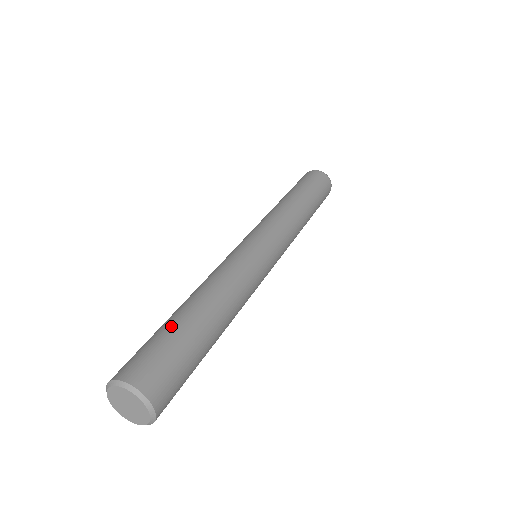
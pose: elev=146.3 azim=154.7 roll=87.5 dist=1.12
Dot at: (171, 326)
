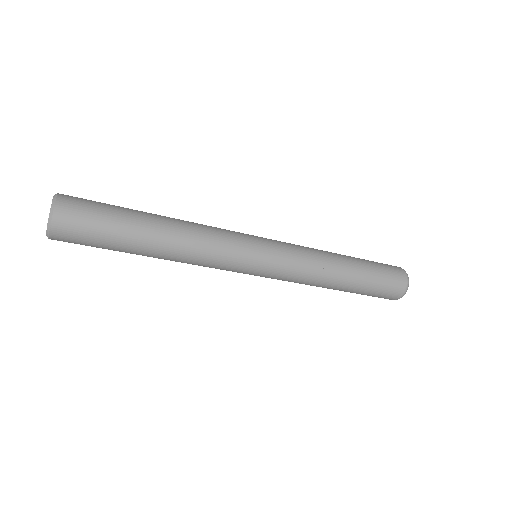
Dot at: occluded
